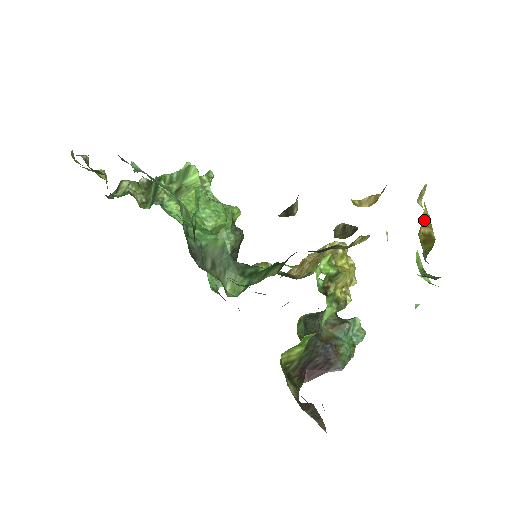
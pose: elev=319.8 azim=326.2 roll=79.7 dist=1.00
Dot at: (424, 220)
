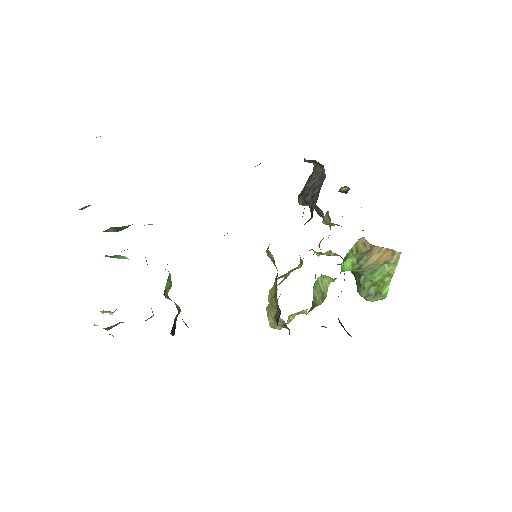
Dot at: occluded
